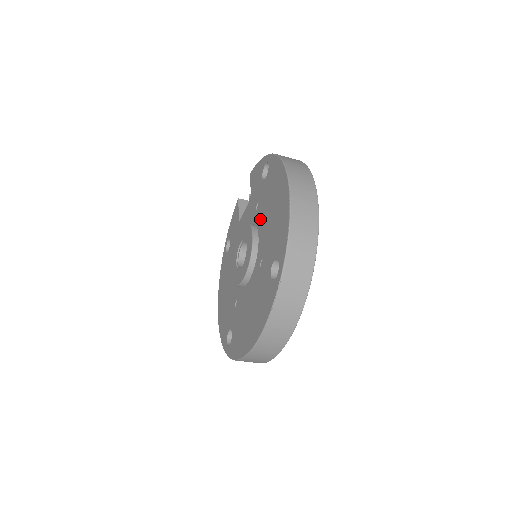
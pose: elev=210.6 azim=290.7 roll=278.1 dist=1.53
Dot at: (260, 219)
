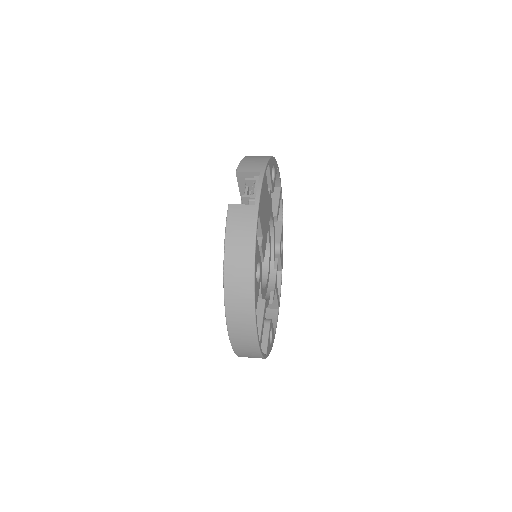
Dot at: occluded
